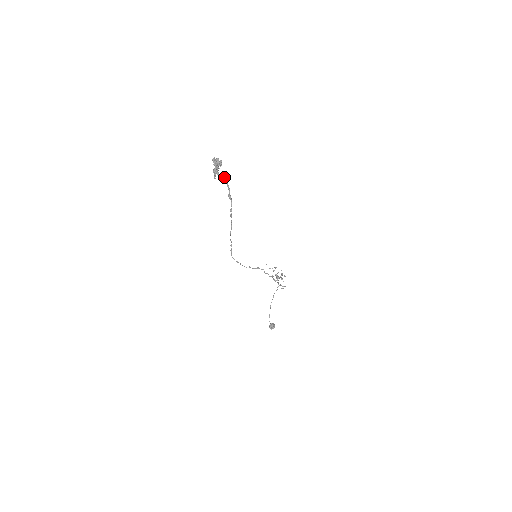
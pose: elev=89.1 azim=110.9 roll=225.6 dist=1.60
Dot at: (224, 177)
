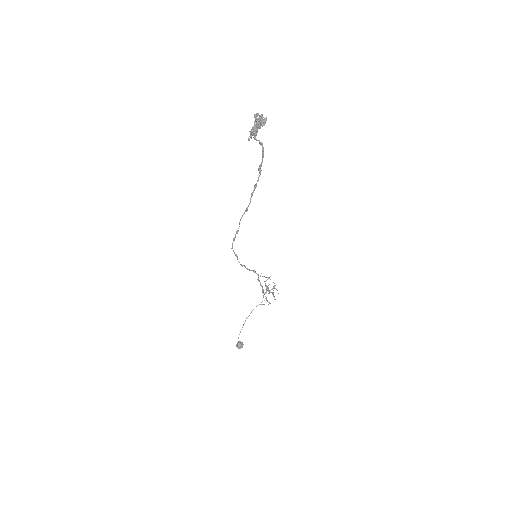
Dot at: (261, 142)
